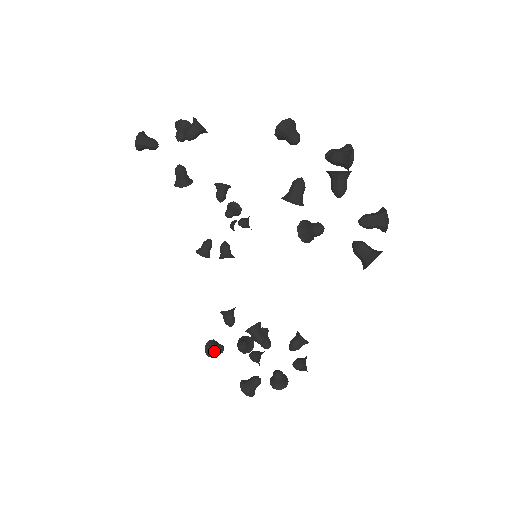
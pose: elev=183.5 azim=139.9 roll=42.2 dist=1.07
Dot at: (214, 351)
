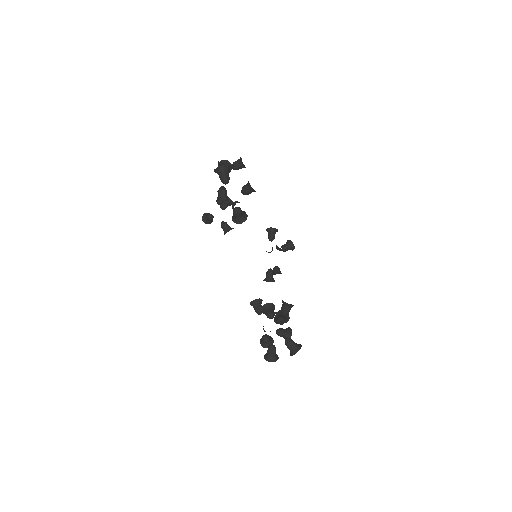
Dot at: (262, 340)
